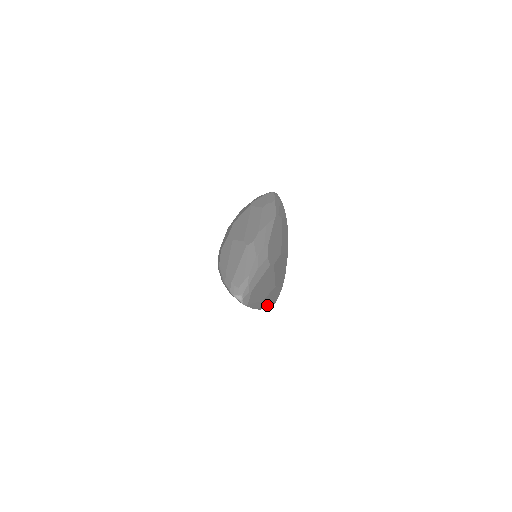
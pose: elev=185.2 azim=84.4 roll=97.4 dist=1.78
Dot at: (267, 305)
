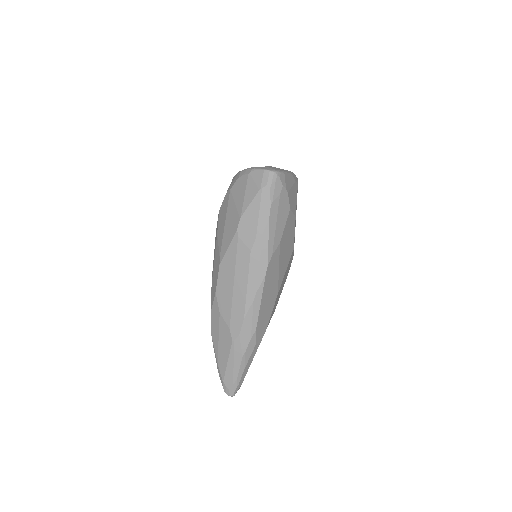
Dot at: occluded
